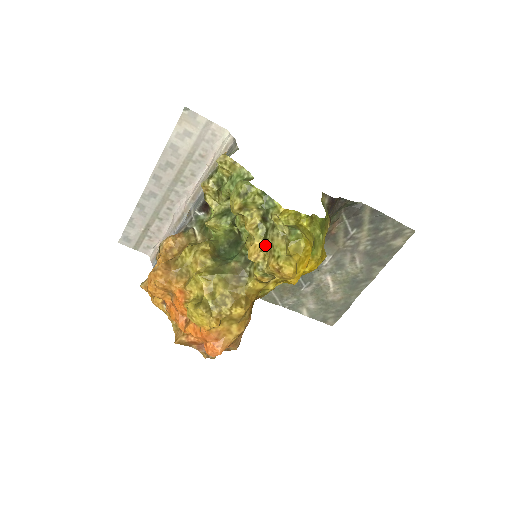
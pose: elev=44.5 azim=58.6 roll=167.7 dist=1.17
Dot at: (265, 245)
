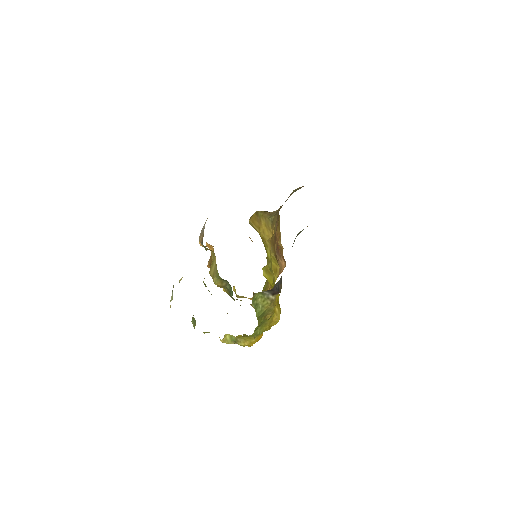
Dot at: occluded
